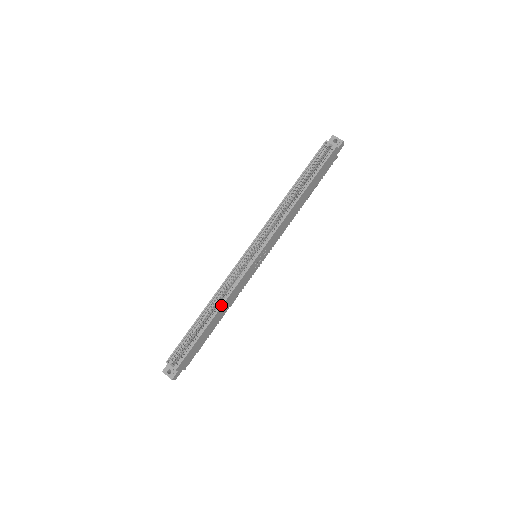
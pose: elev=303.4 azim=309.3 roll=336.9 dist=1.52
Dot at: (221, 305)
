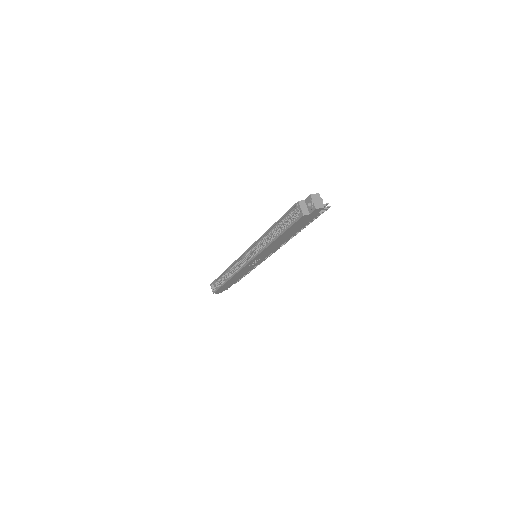
Dot at: (230, 278)
